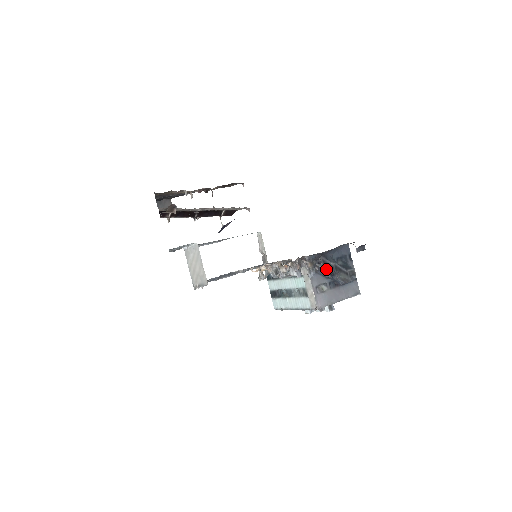
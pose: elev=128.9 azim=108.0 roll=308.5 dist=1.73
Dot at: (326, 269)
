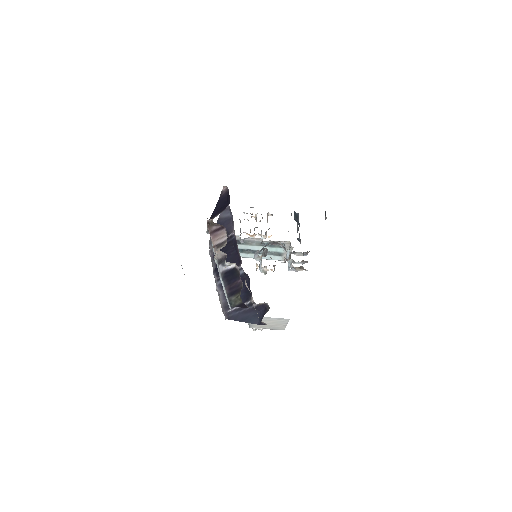
Dot at: occluded
